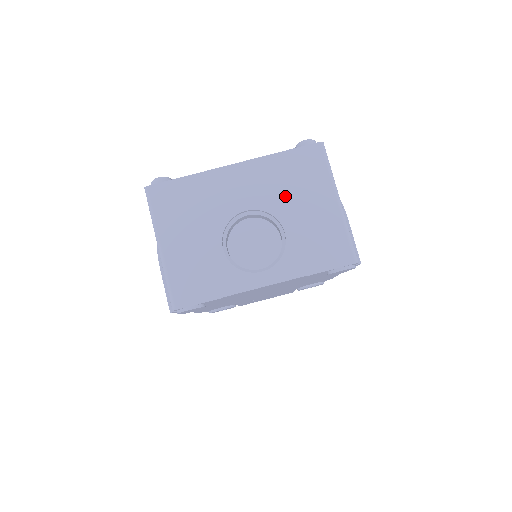
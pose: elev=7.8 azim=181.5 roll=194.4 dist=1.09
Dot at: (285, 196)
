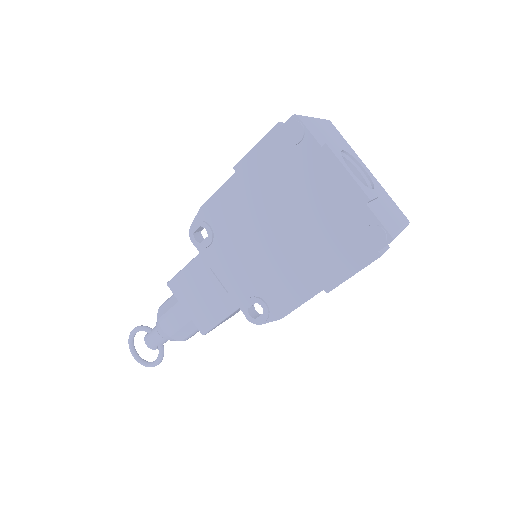
Dot at: (381, 196)
